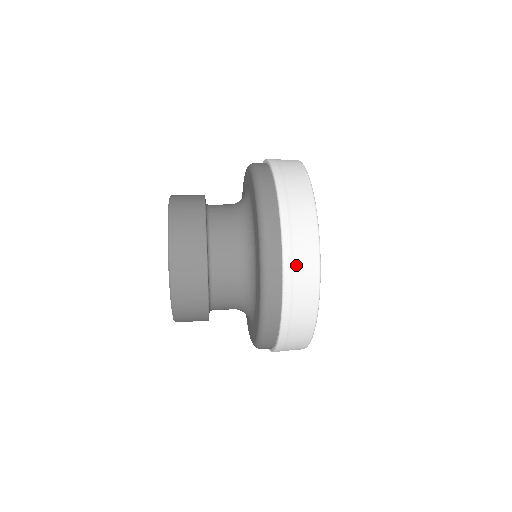
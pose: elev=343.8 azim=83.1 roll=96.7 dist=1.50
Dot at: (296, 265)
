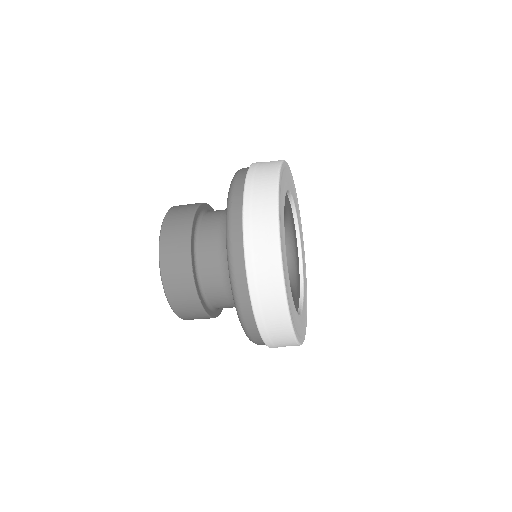
Dot at: (259, 168)
